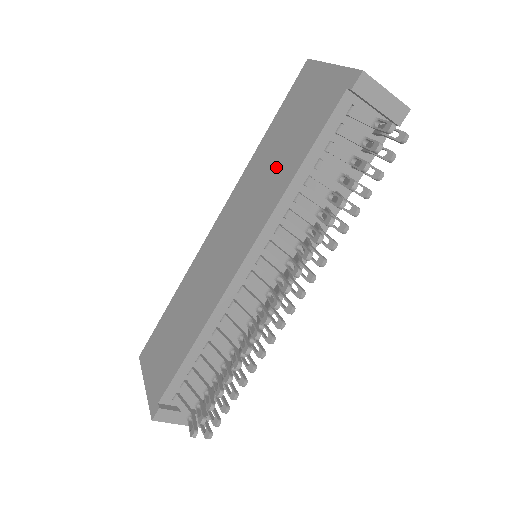
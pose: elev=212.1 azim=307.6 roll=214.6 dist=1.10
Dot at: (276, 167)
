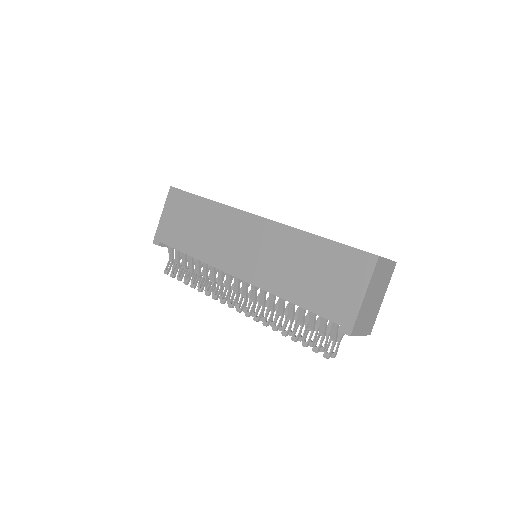
Dot at: (292, 273)
